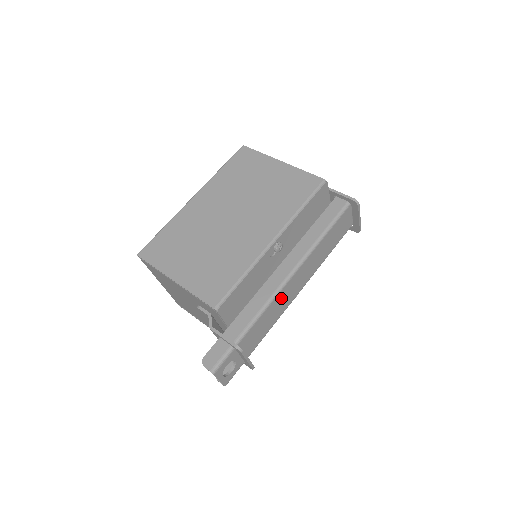
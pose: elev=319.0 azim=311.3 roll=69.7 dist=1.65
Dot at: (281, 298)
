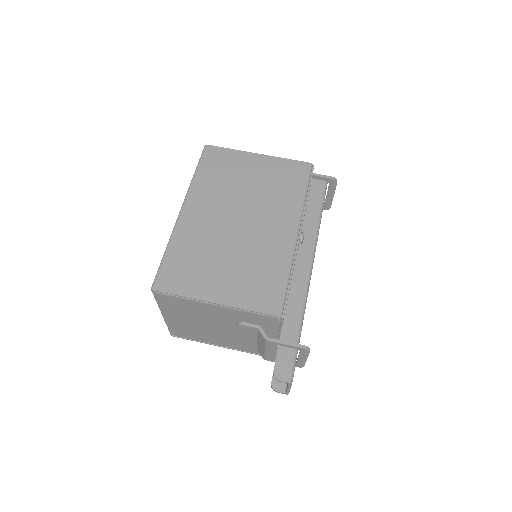
Dot at: occluded
